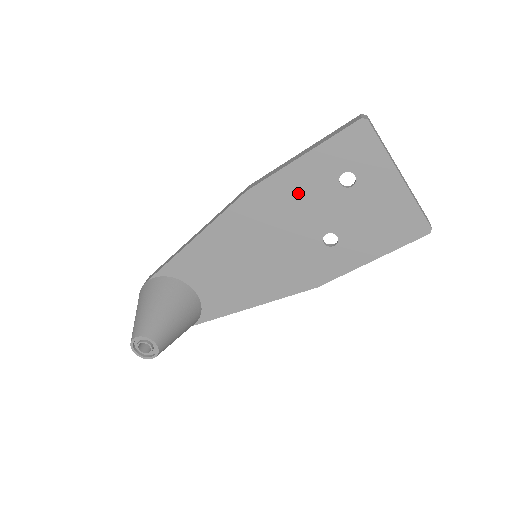
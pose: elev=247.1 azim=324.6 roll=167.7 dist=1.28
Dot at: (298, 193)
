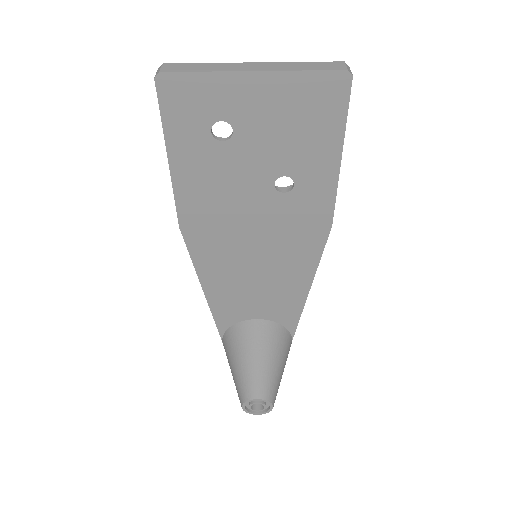
Dot at: (209, 186)
